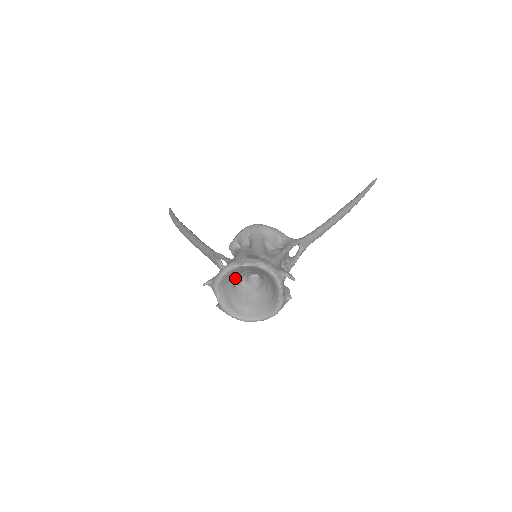
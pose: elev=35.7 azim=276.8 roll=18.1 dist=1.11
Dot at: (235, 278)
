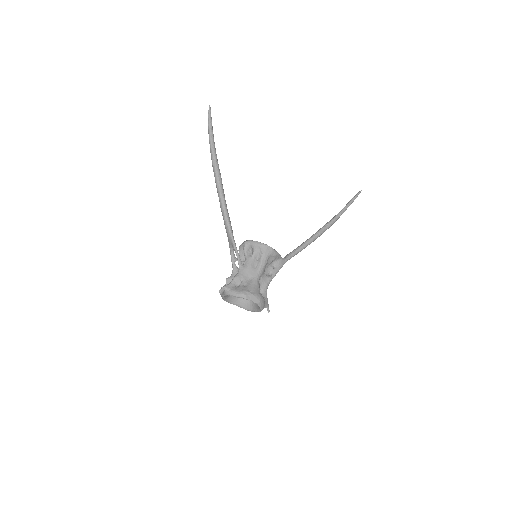
Dot at: occluded
